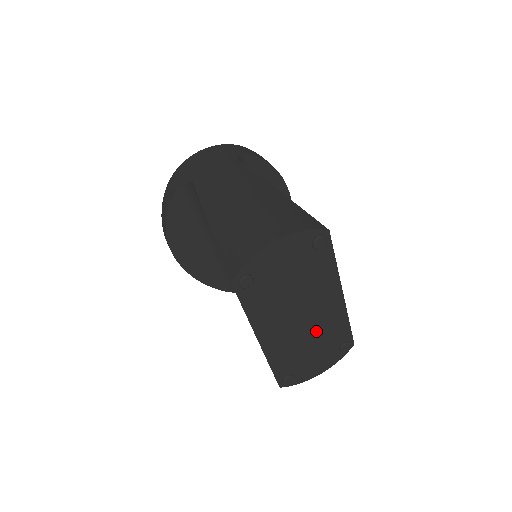
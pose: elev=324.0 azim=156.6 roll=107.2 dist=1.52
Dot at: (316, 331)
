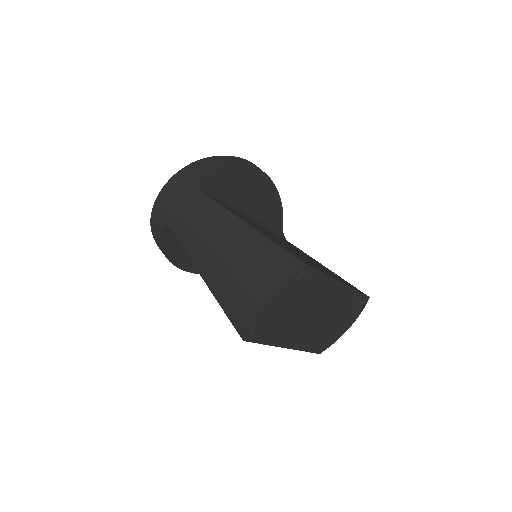
Dot at: (331, 313)
